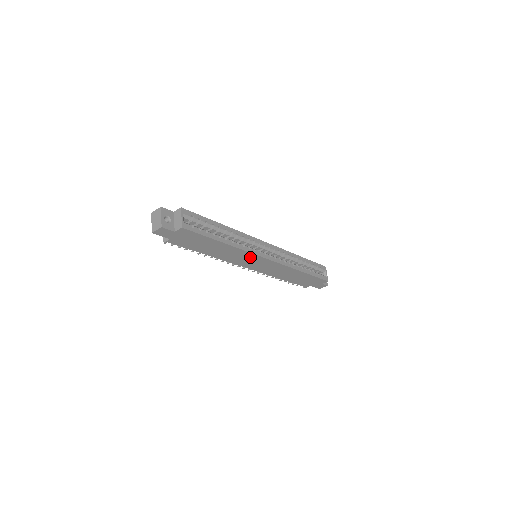
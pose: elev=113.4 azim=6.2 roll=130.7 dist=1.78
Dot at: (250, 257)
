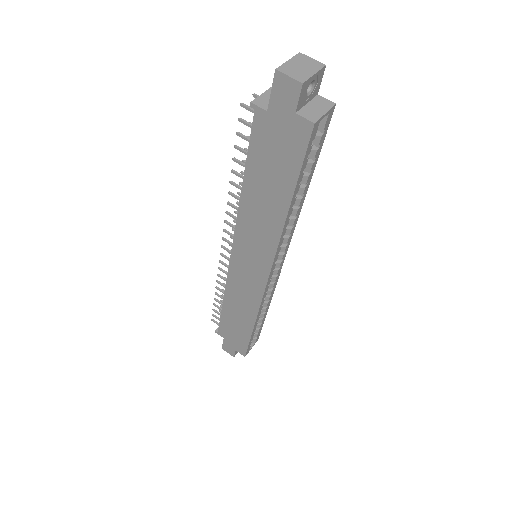
Dot at: (263, 252)
